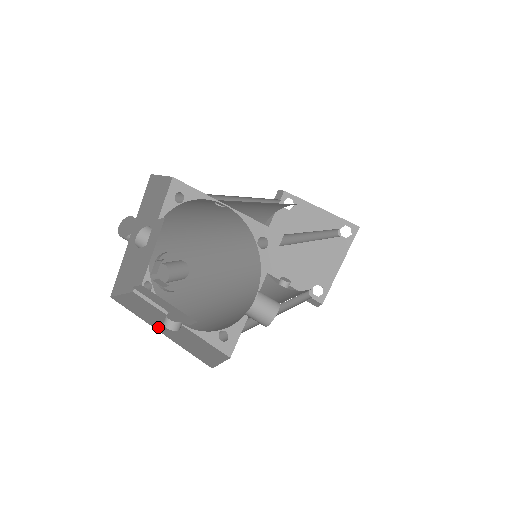
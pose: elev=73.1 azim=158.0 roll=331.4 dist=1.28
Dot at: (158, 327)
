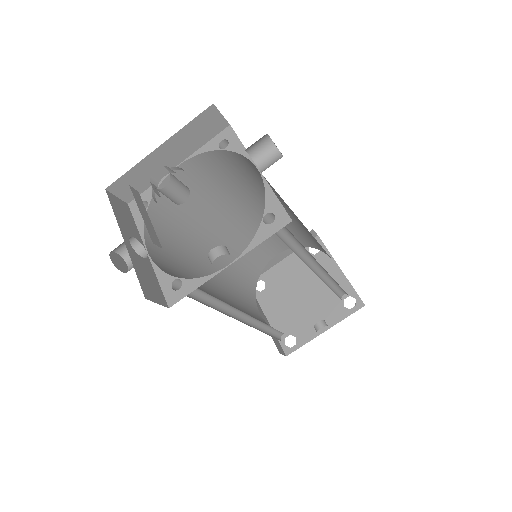
Dot at: occluded
